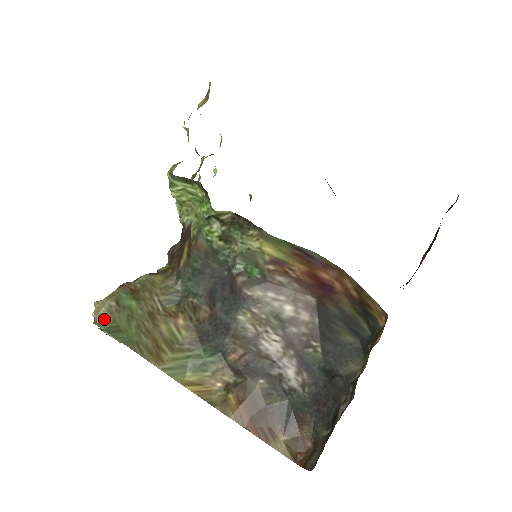
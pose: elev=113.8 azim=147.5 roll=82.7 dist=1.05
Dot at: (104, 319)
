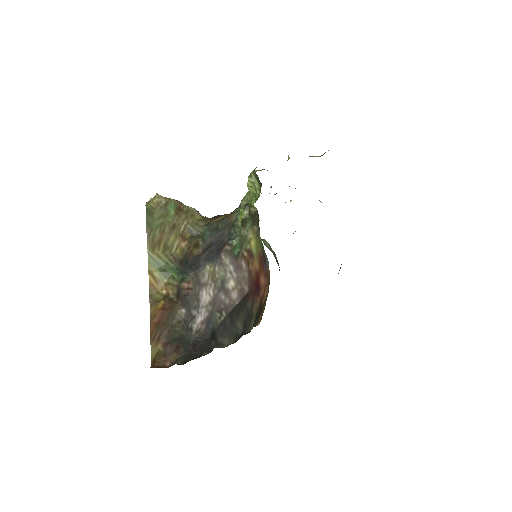
Dot at: (152, 204)
